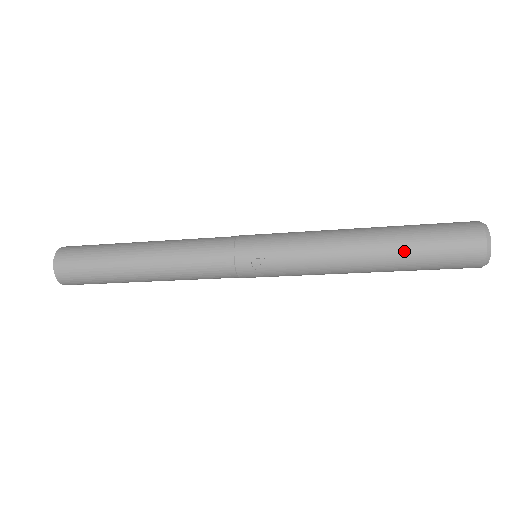
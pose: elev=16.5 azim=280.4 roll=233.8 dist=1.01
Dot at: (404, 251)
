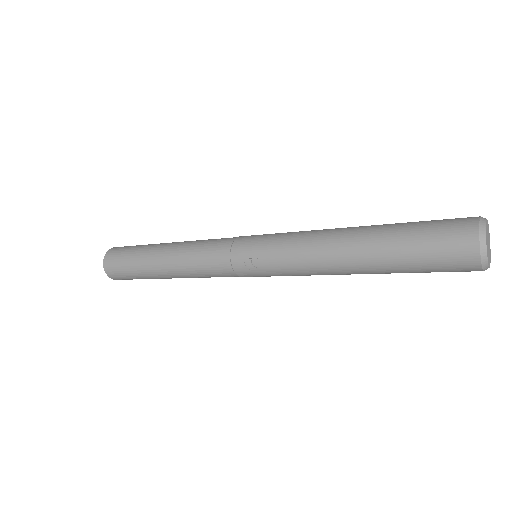
Dot at: (386, 252)
